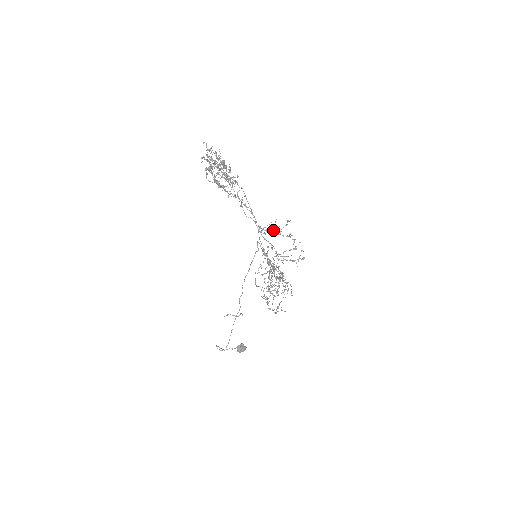
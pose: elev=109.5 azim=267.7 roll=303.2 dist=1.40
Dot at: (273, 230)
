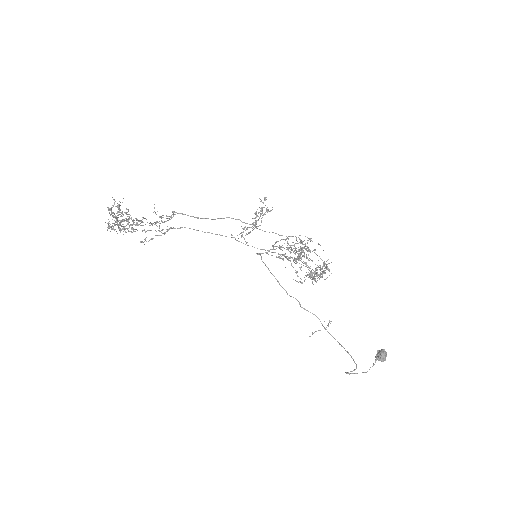
Dot at: (245, 227)
